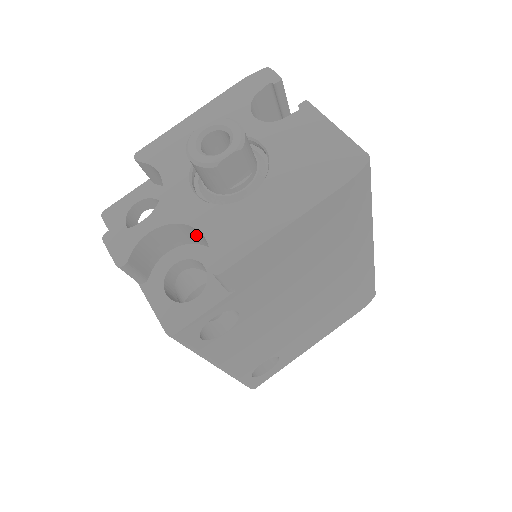
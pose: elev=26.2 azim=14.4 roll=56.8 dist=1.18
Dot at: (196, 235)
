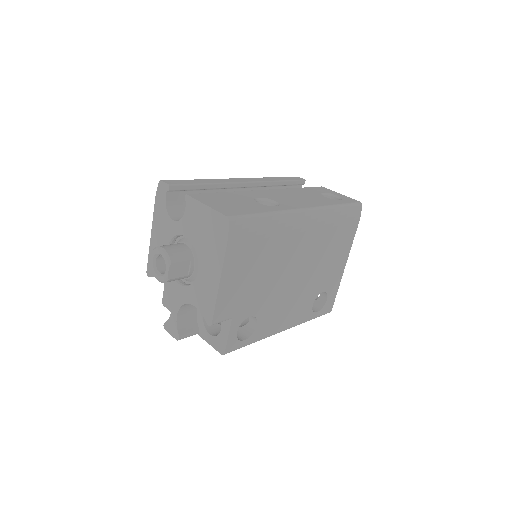
Dot at: occluded
